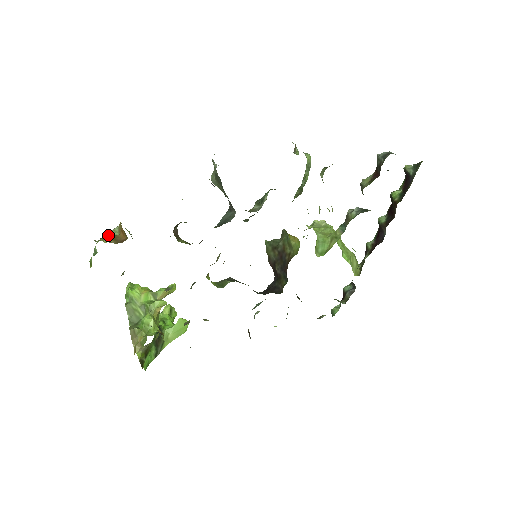
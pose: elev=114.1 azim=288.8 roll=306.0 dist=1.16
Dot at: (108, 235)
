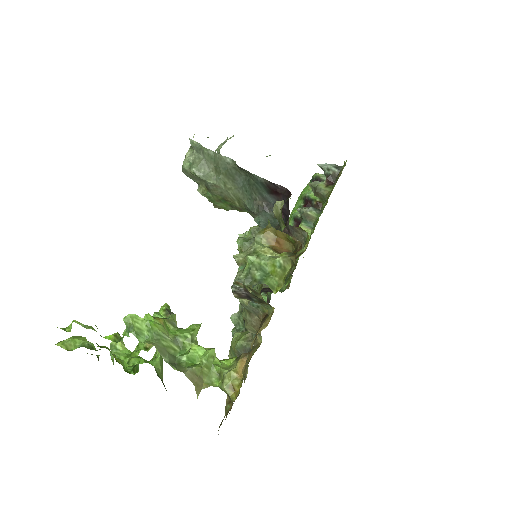
Dot at: (268, 248)
